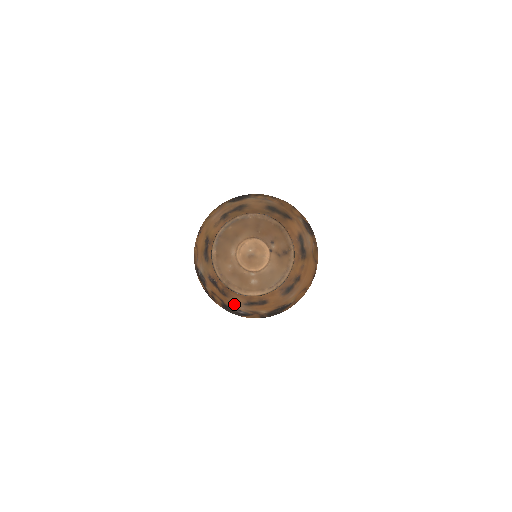
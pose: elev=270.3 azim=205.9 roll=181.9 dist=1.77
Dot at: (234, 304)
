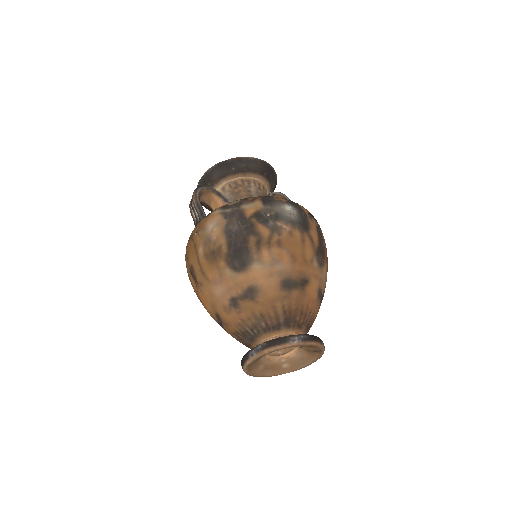
Dot at: occluded
